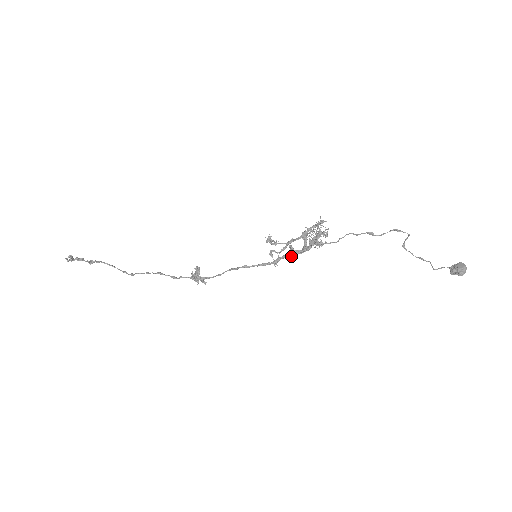
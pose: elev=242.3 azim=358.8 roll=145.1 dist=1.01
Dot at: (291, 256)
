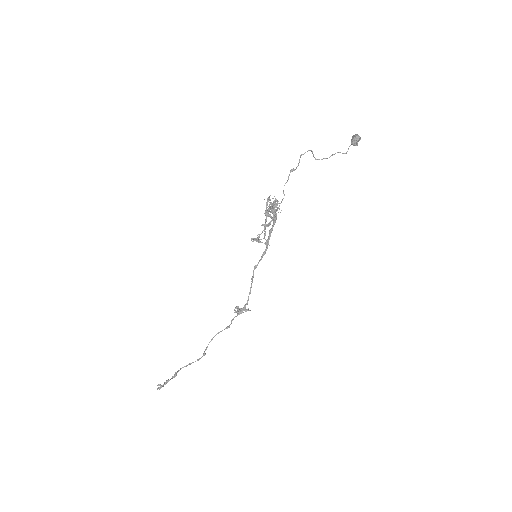
Dot at: (271, 232)
